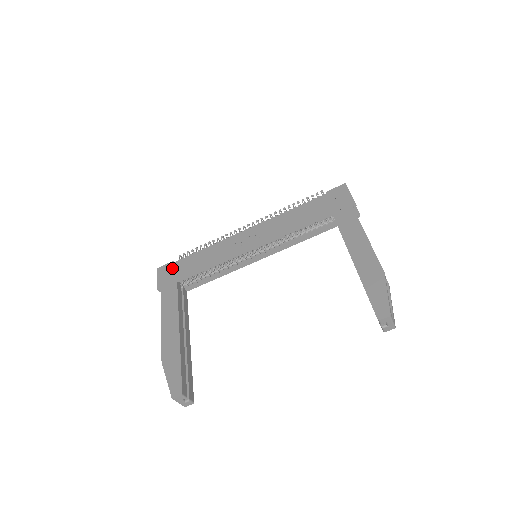
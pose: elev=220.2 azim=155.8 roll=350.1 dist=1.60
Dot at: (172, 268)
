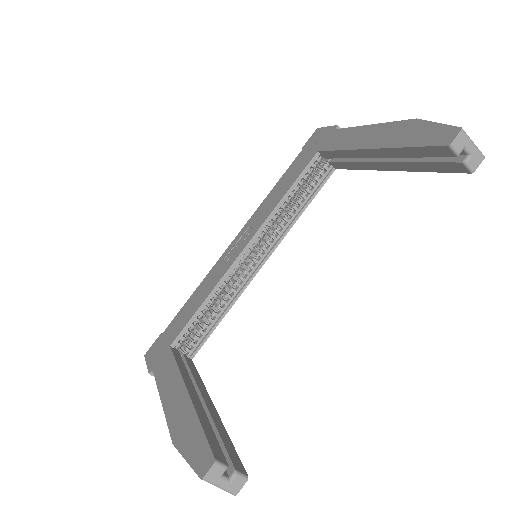
Dot at: (161, 340)
